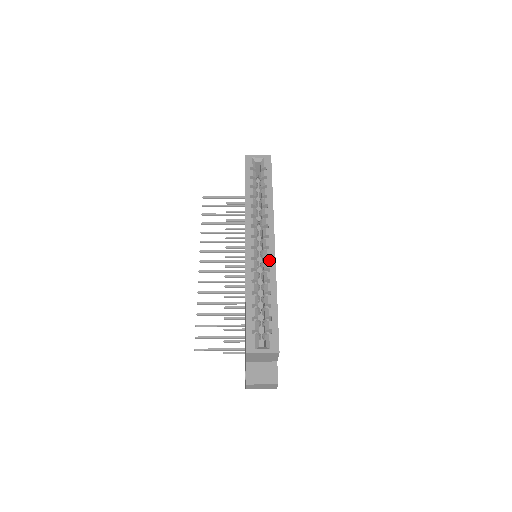
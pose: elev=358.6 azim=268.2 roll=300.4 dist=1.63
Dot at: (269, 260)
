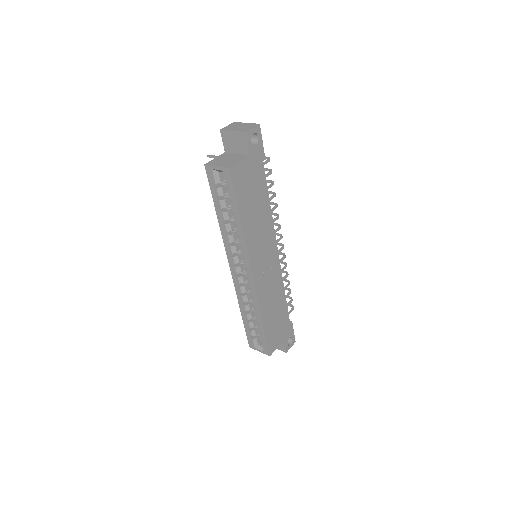
Dot at: (251, 291)
